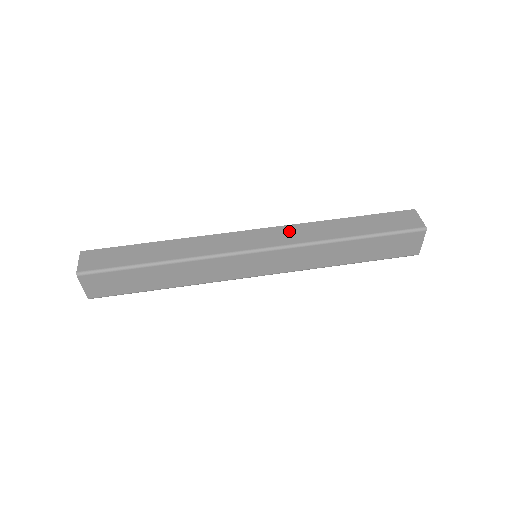
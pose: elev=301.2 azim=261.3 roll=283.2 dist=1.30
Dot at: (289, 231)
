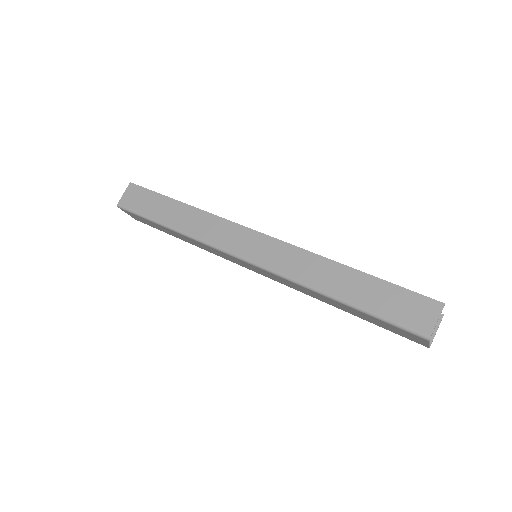
Dot at: (286, 253)
